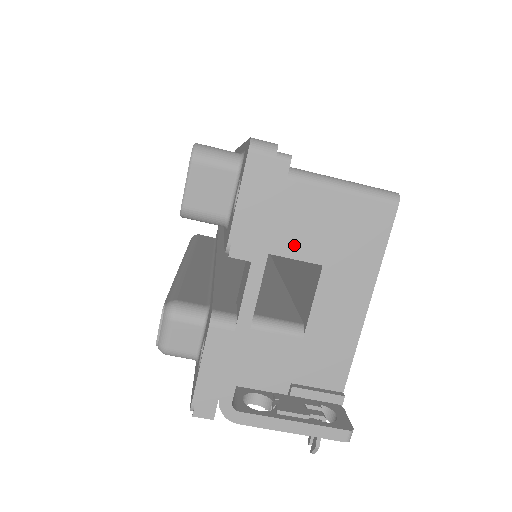
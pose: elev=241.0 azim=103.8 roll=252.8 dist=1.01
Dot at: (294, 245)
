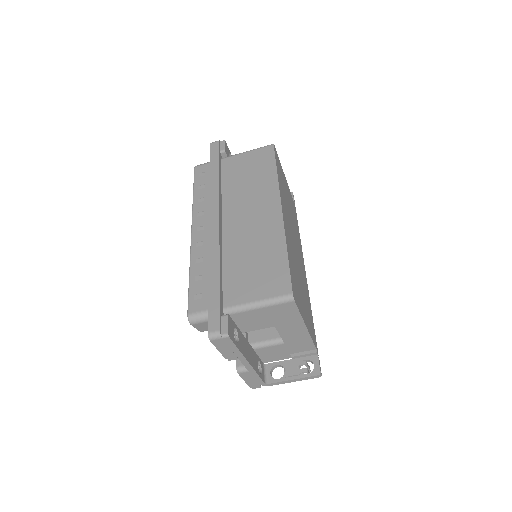
Dot at: (257, 327)
